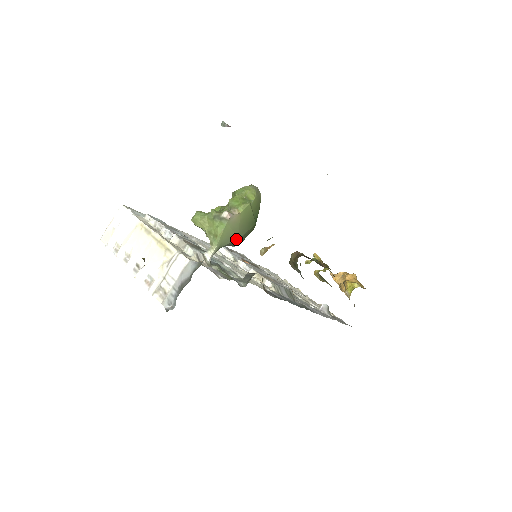
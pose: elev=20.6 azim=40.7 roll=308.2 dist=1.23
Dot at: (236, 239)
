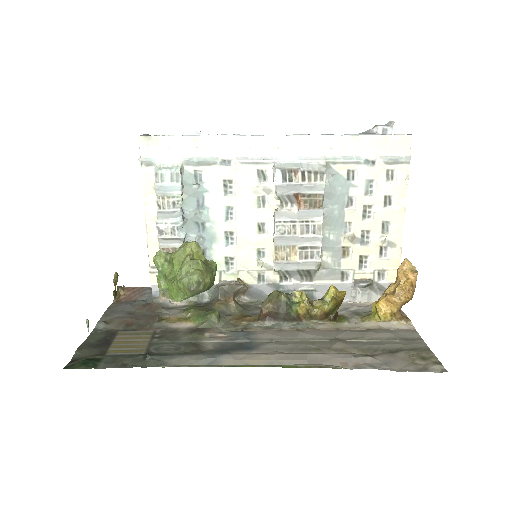
Dot at: occluded
